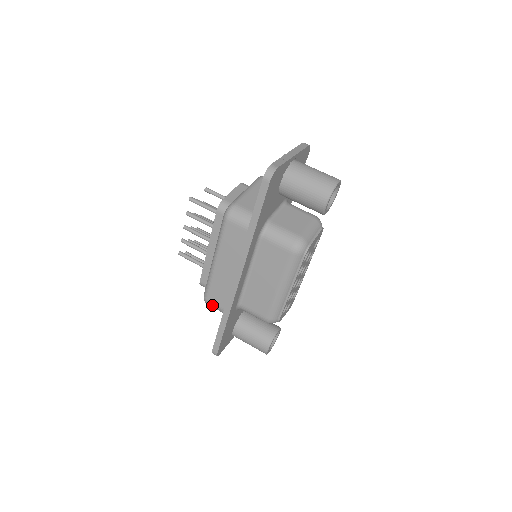
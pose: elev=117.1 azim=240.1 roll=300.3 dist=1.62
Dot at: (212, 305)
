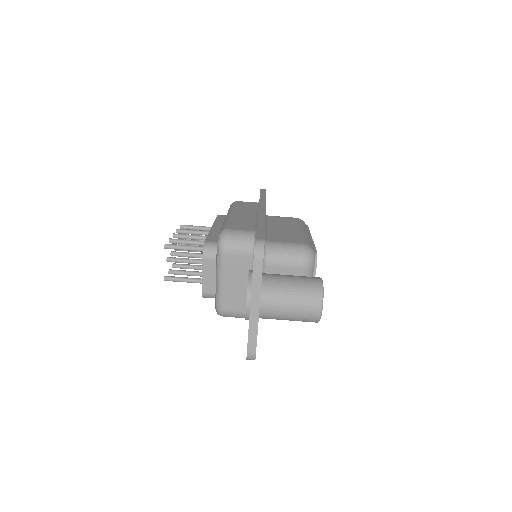
Dot at: occluded
